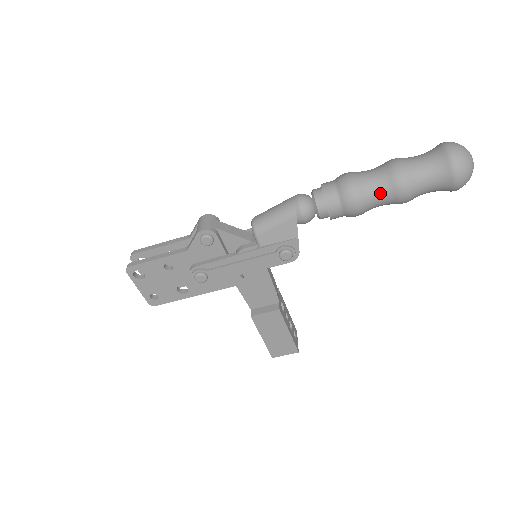
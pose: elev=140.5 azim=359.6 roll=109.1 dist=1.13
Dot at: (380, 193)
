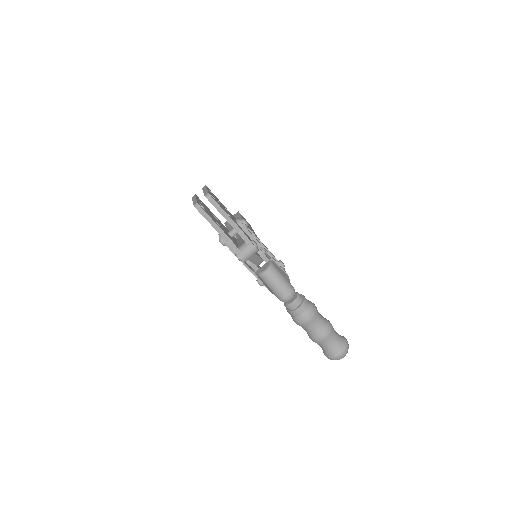
Dot at: (306, 331)
